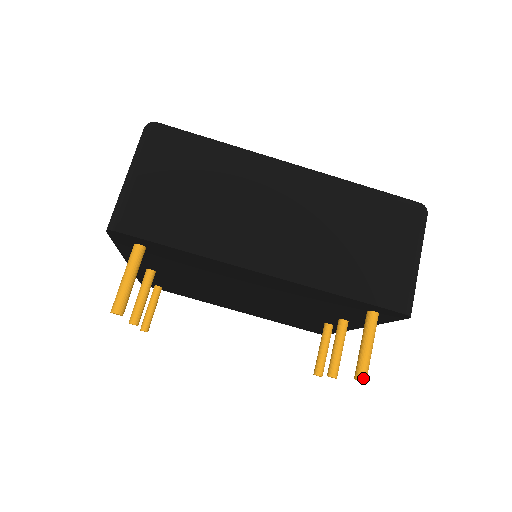
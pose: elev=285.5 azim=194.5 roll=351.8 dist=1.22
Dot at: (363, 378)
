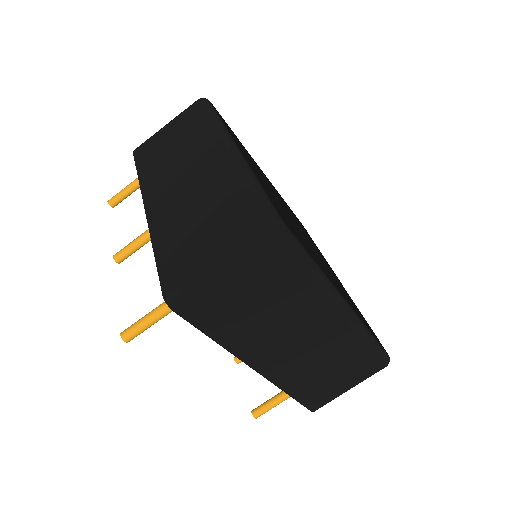
Dot at: occluded
